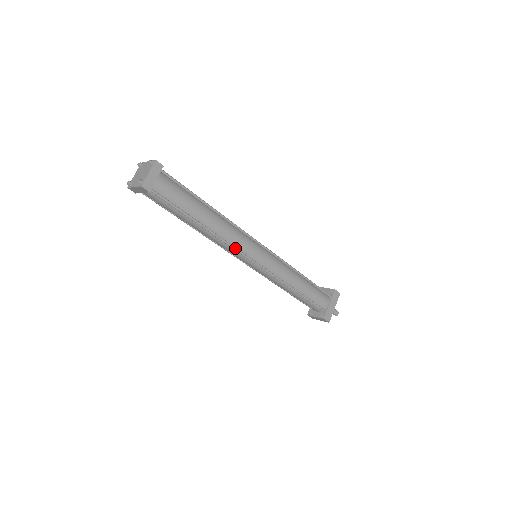
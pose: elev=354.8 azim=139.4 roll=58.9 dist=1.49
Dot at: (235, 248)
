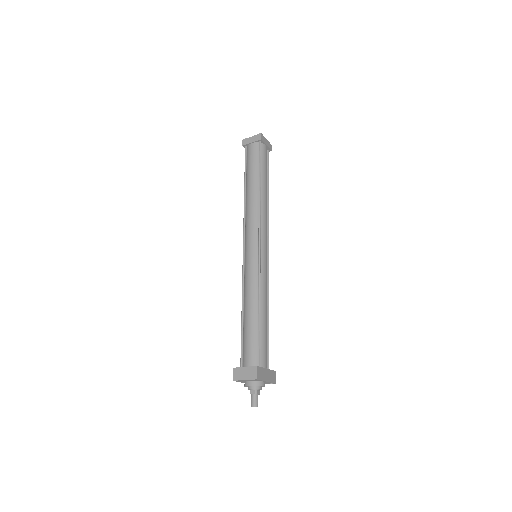
Dot at: (260, 221)
